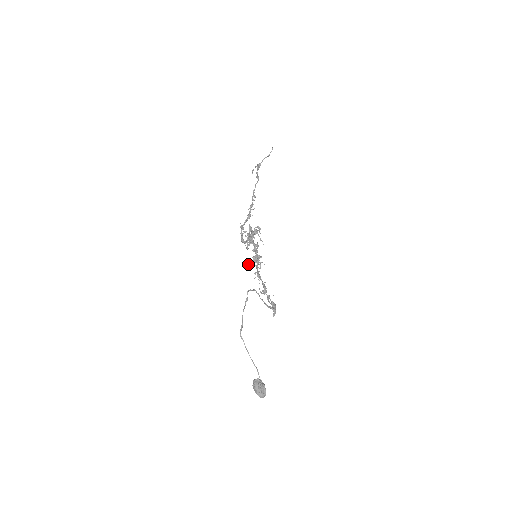
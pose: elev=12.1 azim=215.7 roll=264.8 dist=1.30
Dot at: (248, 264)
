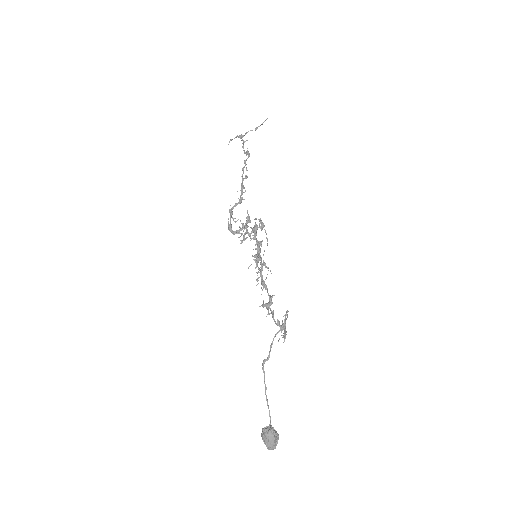
Dot at: occluded
